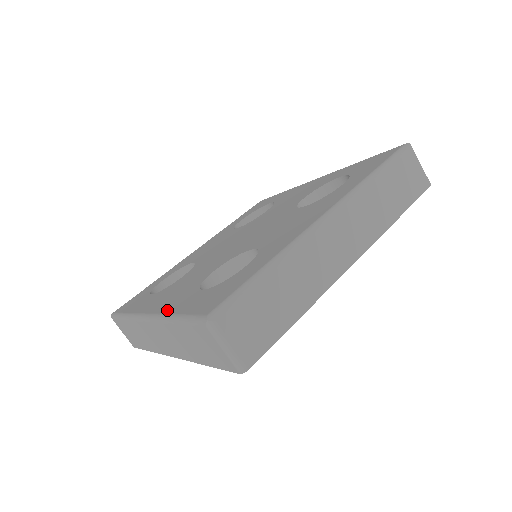
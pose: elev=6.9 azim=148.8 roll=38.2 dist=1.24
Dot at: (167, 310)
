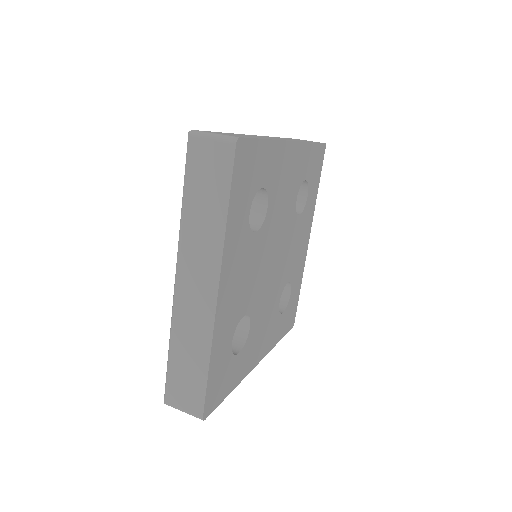
Dot at: occluded
